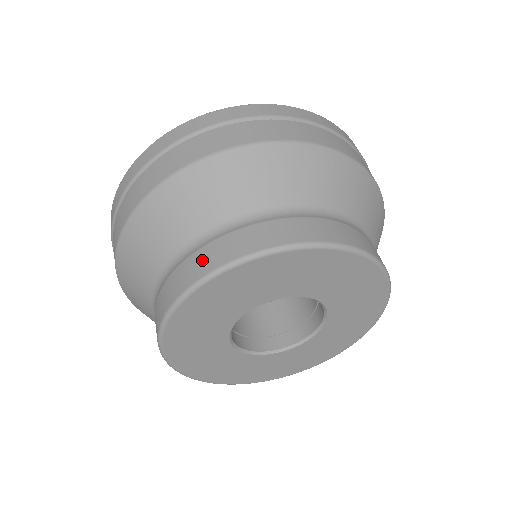
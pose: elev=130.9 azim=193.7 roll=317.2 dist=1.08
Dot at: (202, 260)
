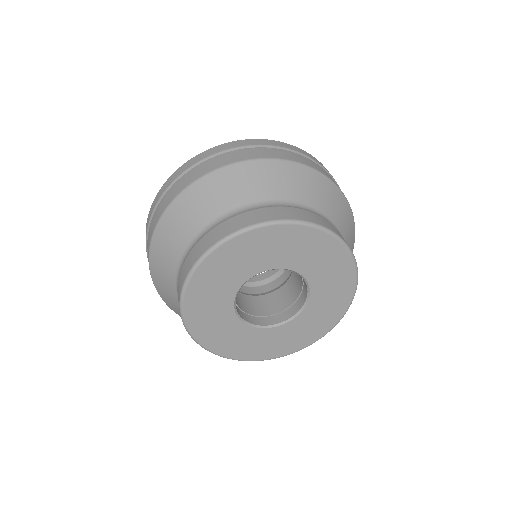
Dot at: occluded
